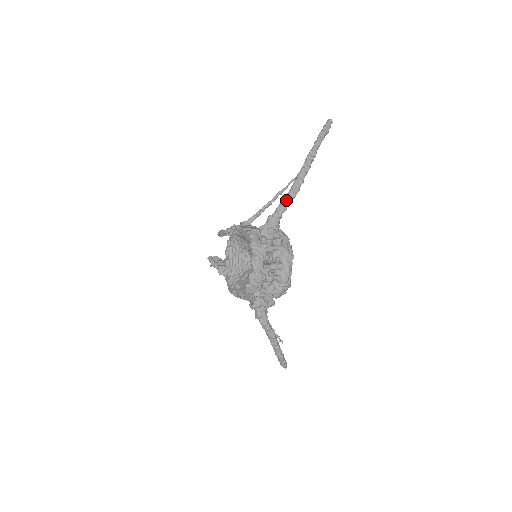
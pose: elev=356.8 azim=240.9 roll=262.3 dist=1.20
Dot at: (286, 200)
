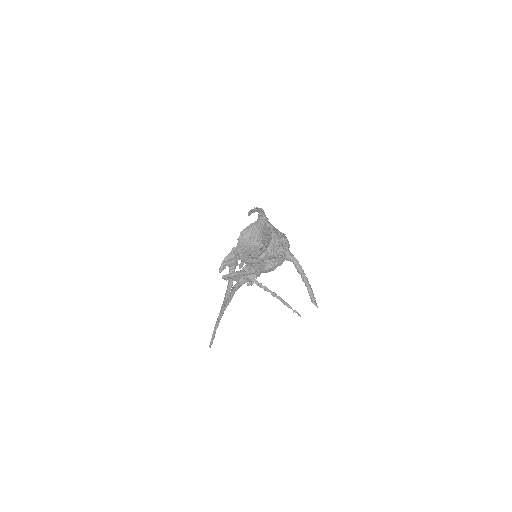
Dot at: (261, 210)
